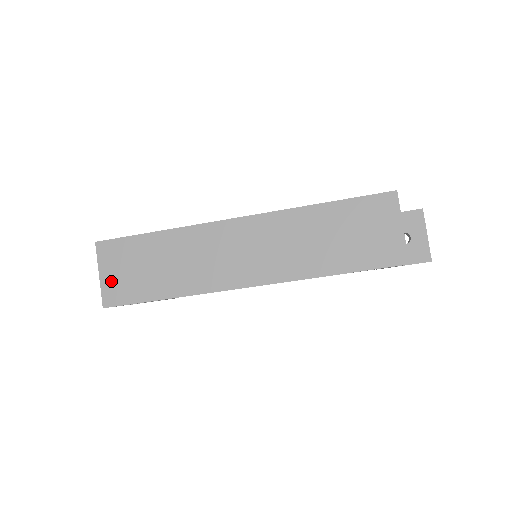
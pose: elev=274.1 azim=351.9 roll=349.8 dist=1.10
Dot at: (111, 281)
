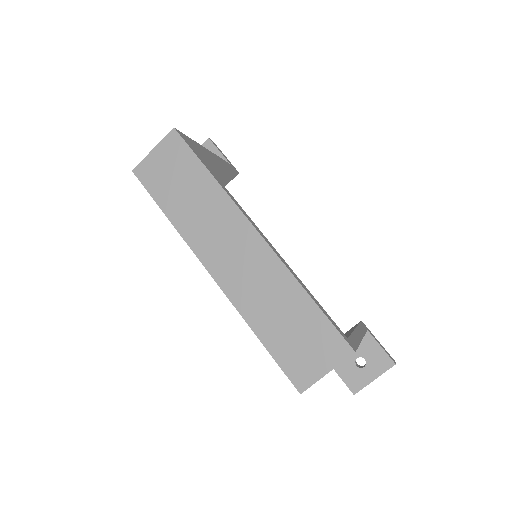
Dot at: (154, 162)
